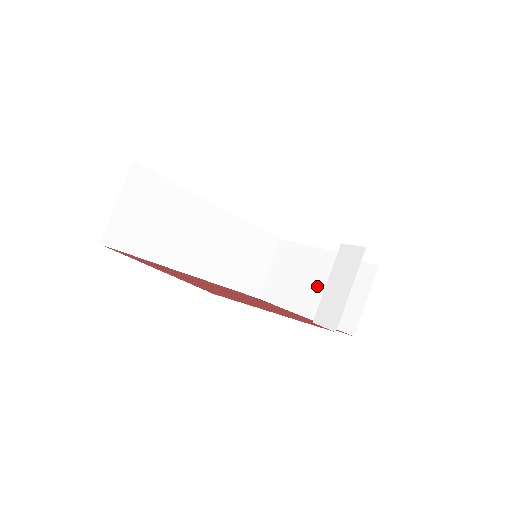
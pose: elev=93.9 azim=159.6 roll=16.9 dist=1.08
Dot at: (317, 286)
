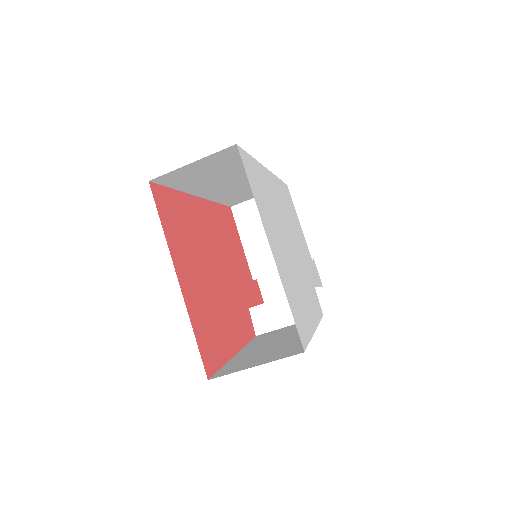
Dot at: occluded
